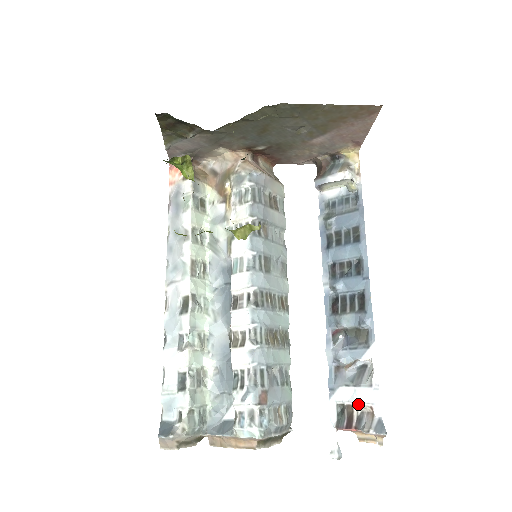
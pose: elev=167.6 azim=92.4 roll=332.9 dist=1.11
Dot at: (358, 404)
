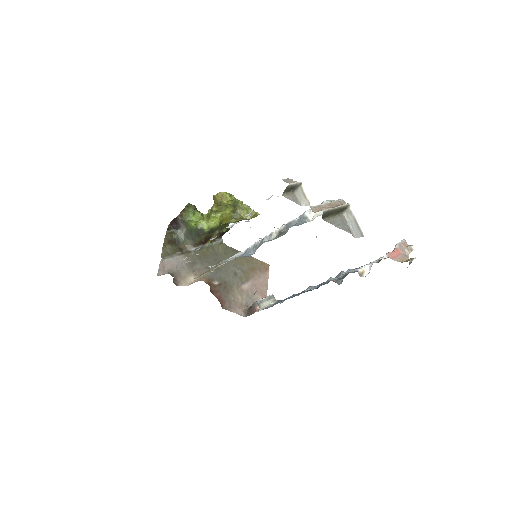
Dot at: occluded
